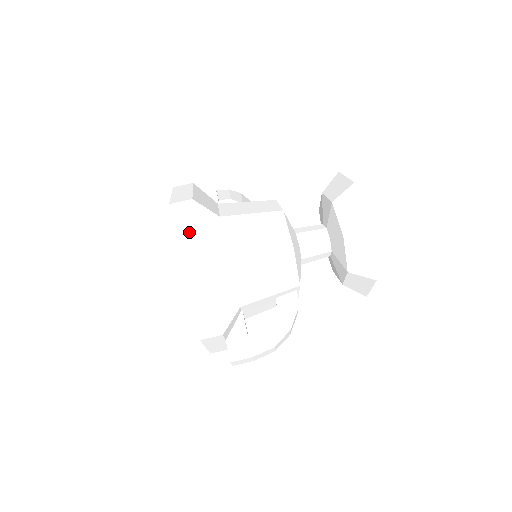
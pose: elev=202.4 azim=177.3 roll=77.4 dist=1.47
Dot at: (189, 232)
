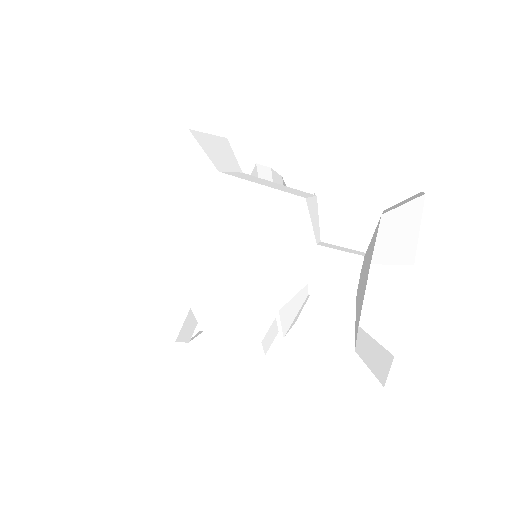
Dot at: (156, 161)
